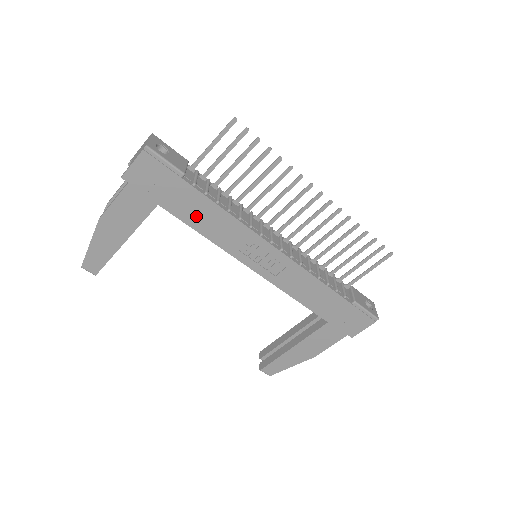
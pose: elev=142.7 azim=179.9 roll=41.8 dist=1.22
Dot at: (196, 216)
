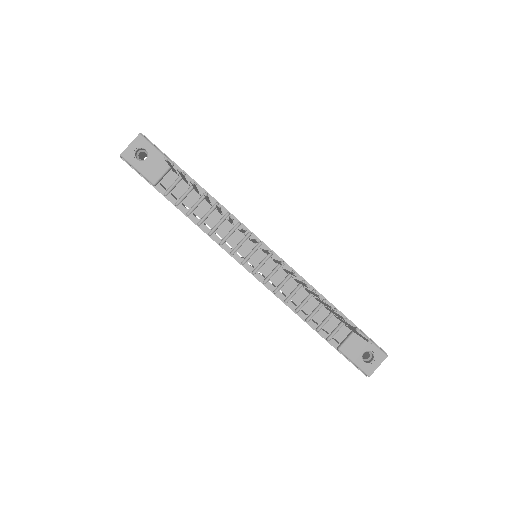
Dot at: occluded
